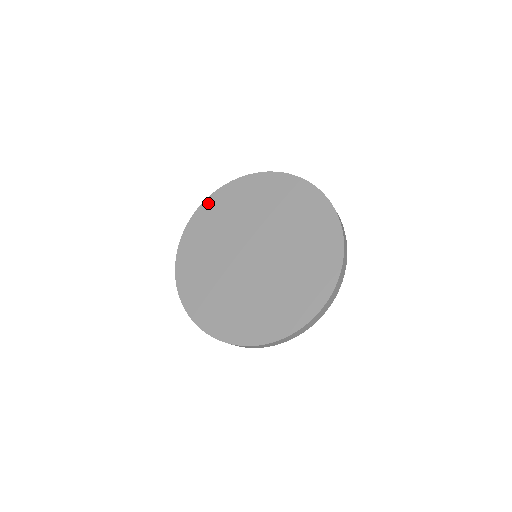
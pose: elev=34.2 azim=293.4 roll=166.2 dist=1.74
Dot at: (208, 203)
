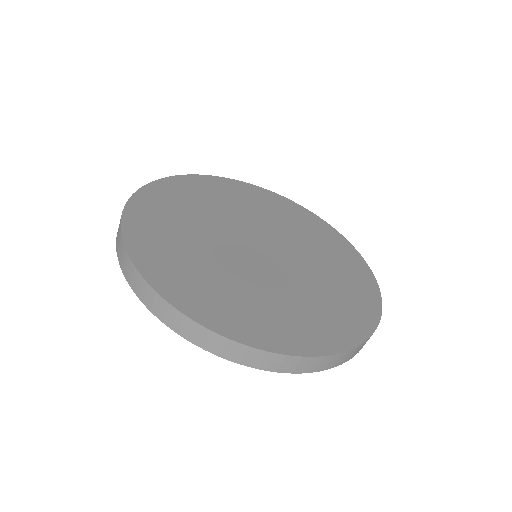
Dot at: (180, 179)
